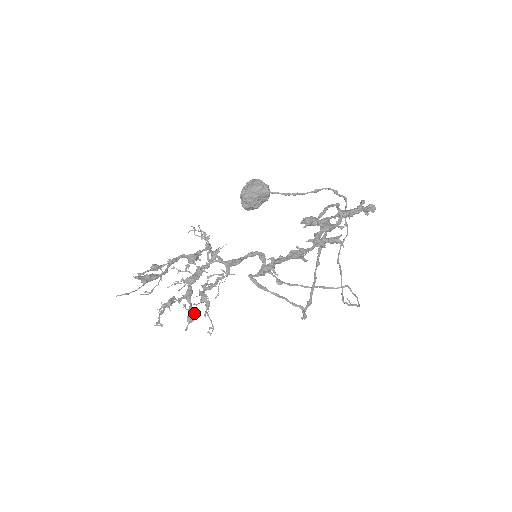
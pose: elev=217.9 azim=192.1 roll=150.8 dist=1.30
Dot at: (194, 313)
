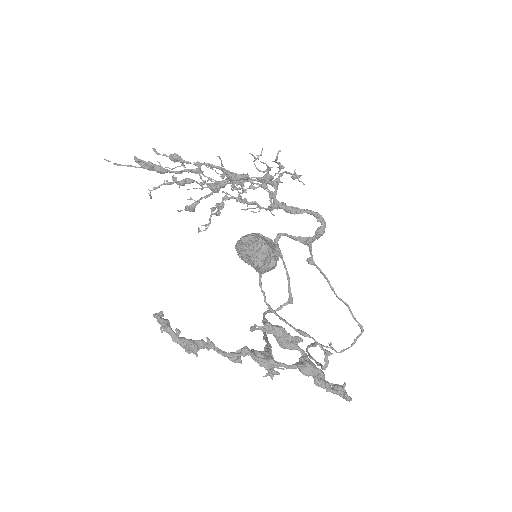
Dot at: (193, 210)
